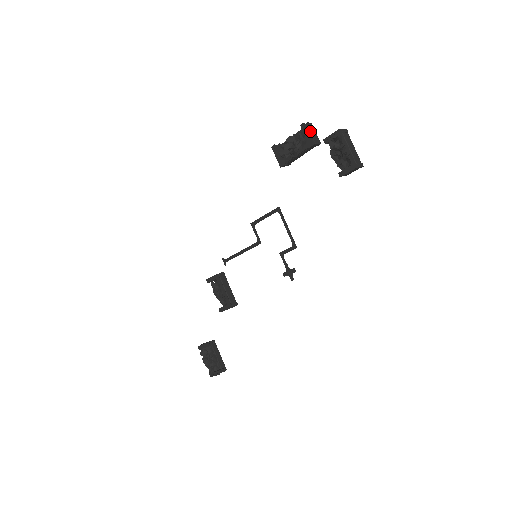
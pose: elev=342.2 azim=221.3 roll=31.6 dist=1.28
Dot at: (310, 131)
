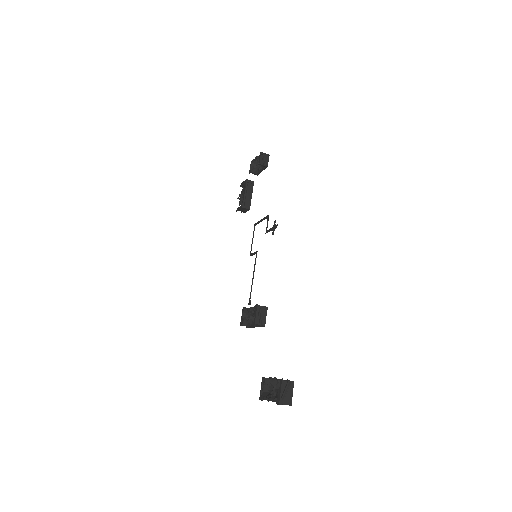
Dot at: occluded
